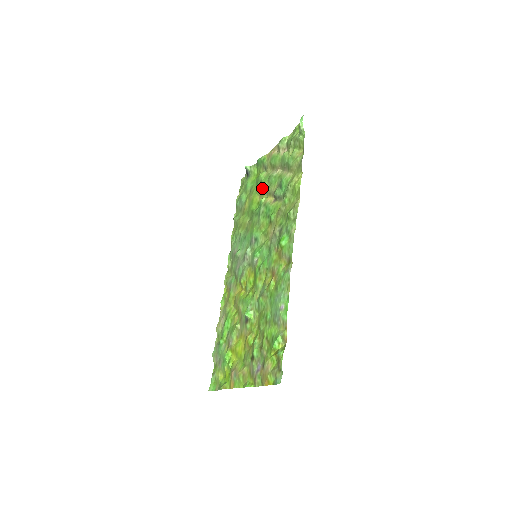
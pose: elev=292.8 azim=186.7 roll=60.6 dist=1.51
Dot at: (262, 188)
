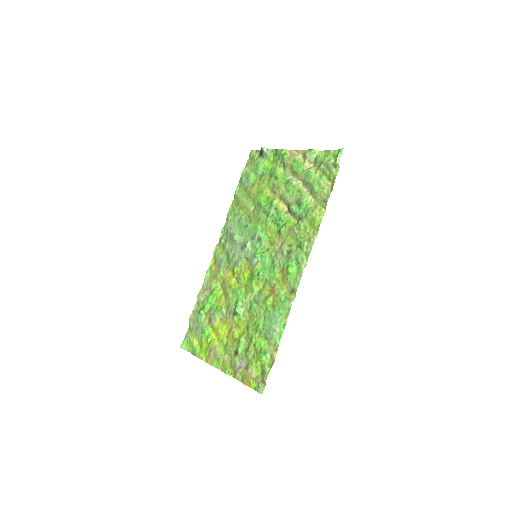
Dot at: (276, 186)
